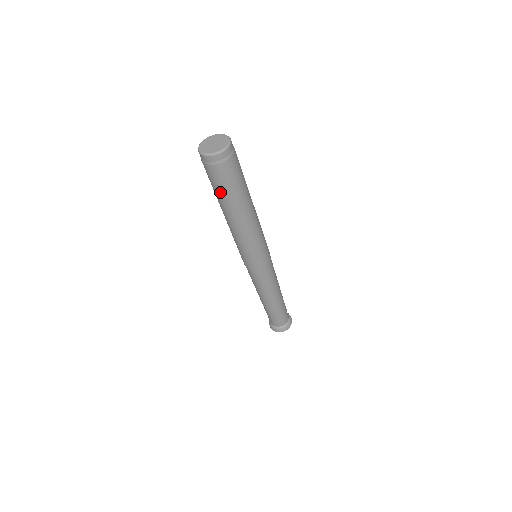
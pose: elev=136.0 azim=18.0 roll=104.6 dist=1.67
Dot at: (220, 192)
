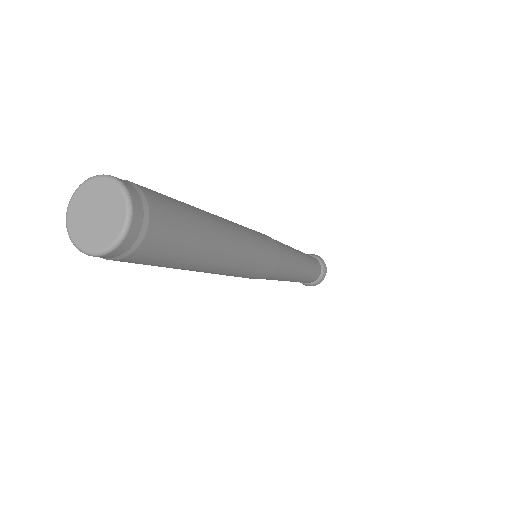
Dot at: occluded
